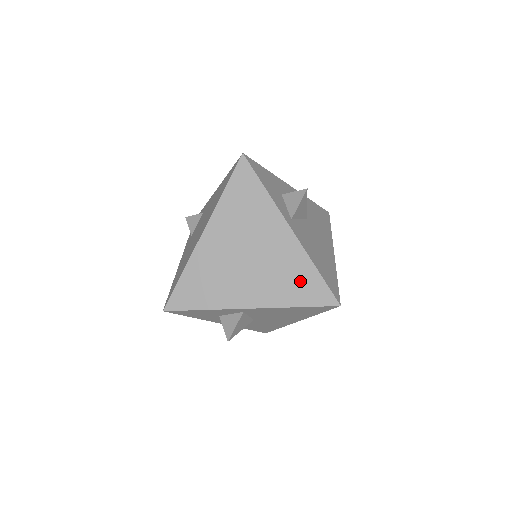
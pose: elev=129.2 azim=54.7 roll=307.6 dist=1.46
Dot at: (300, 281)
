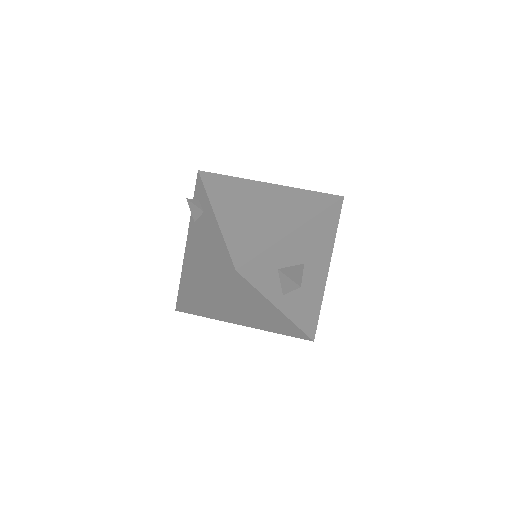
Dot at: (284, 328)
